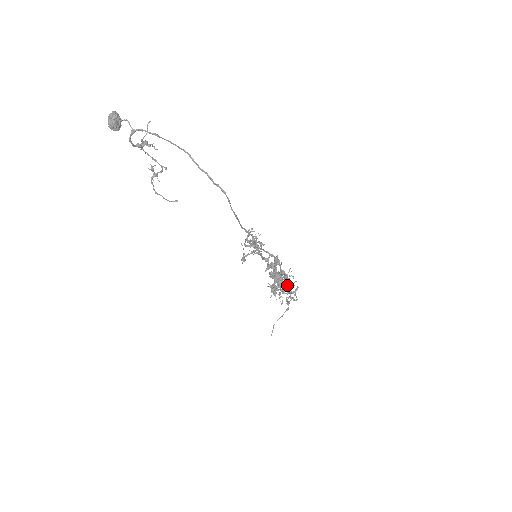
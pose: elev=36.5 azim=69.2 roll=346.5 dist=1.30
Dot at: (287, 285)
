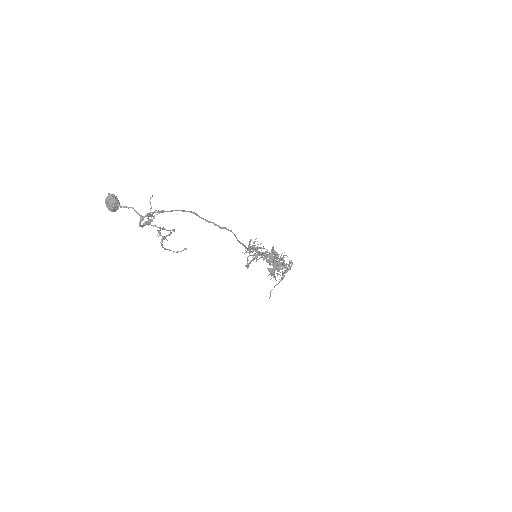
Dot at: (283, 265)
